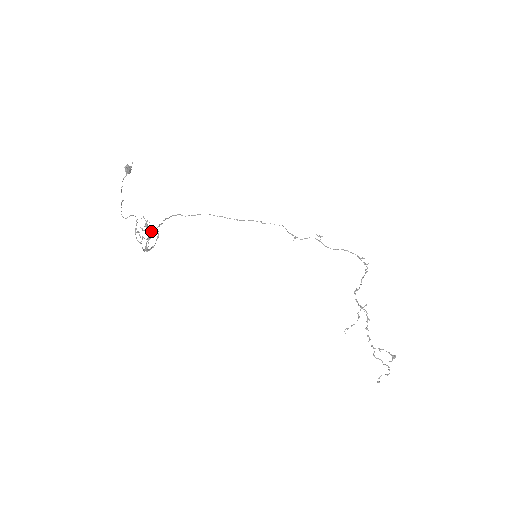
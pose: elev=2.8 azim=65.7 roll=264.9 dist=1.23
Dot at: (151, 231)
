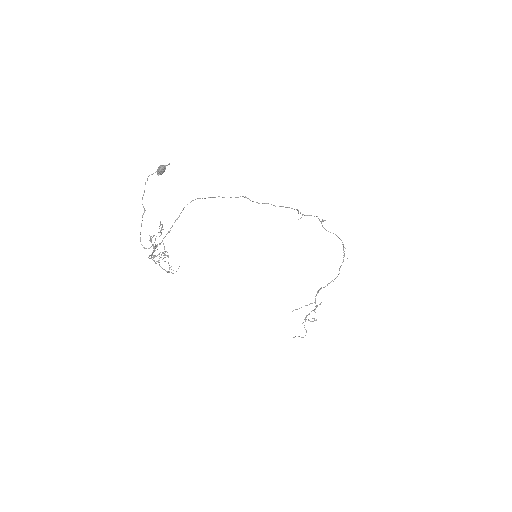
Dot at: (168, 272)
